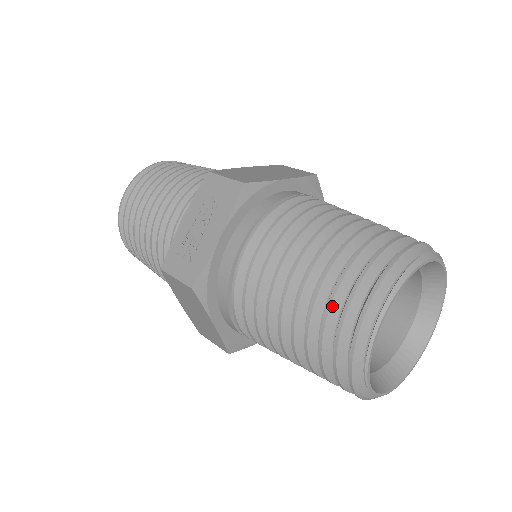
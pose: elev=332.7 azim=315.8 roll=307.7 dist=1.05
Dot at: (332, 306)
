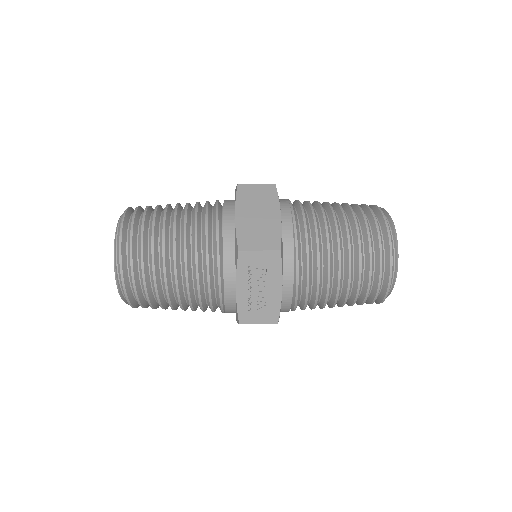
Dot at: (370, 286)
